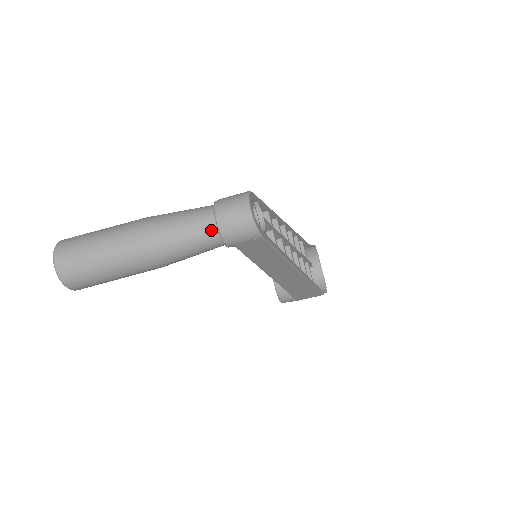
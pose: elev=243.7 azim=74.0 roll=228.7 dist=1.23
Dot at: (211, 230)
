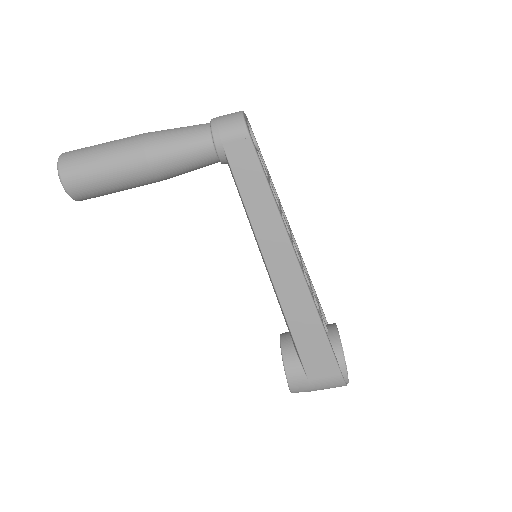
Dot at: (204, 128)
